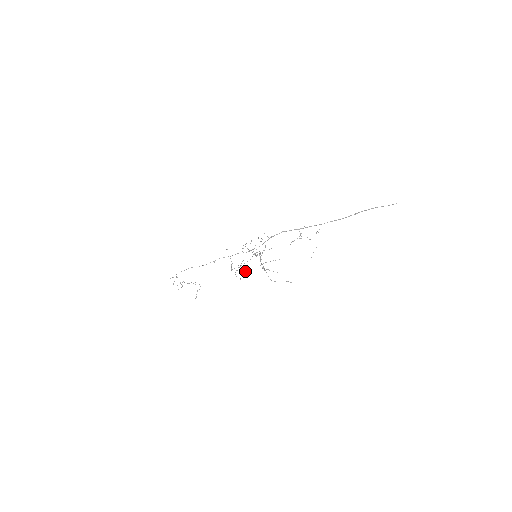
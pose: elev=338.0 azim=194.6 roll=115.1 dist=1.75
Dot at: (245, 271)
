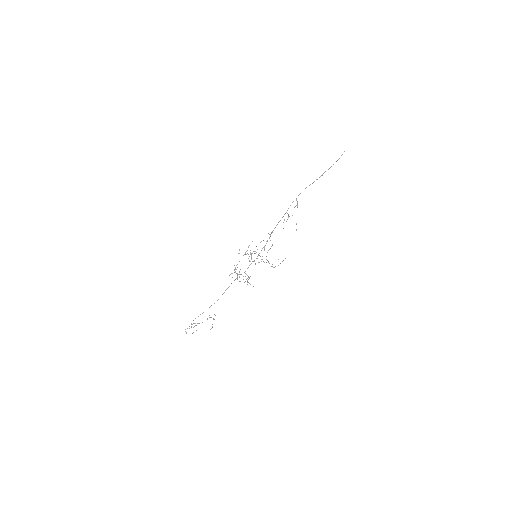
Dot at: (240, 274)
